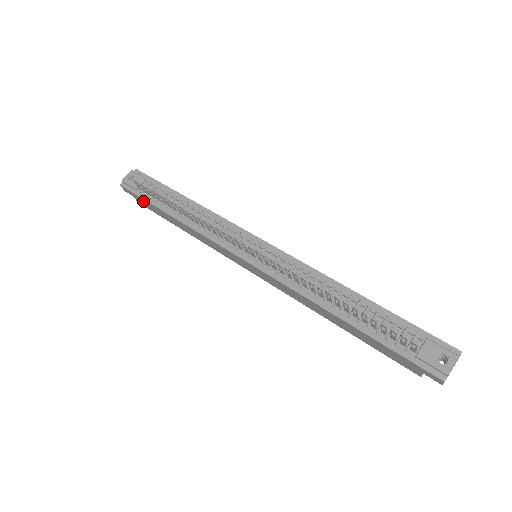
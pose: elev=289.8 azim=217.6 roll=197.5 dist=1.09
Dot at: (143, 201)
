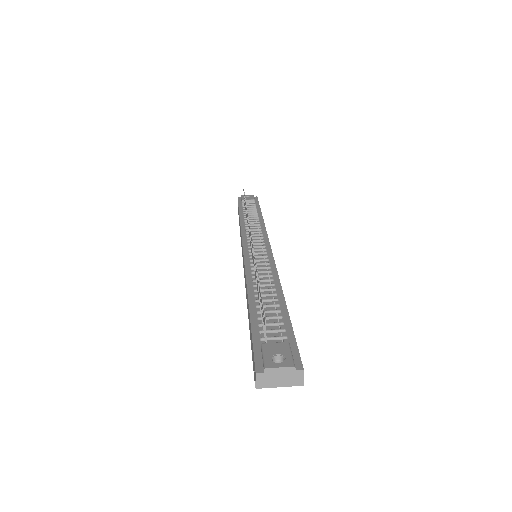
Dot at: occluded
